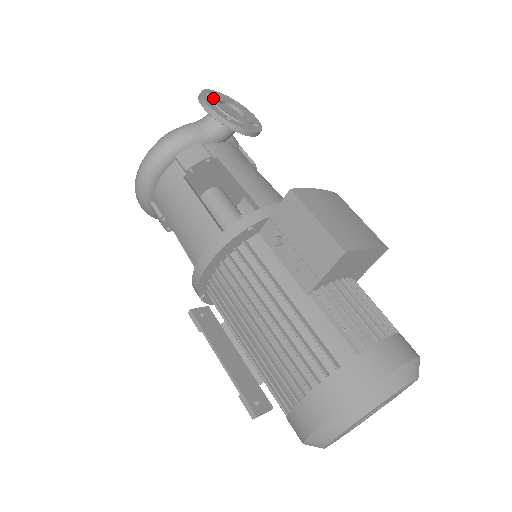
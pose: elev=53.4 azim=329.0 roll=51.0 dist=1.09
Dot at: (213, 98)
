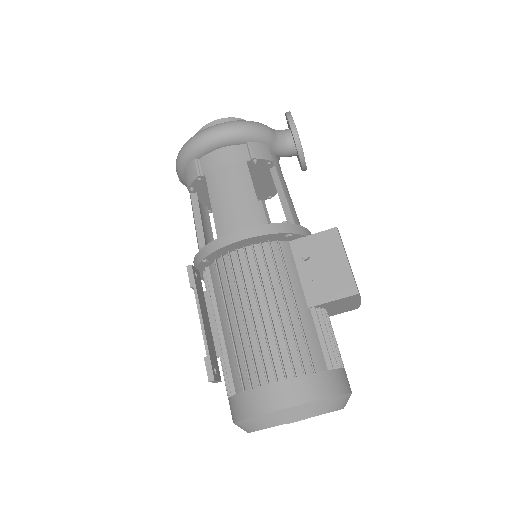
Dot at: occluded
